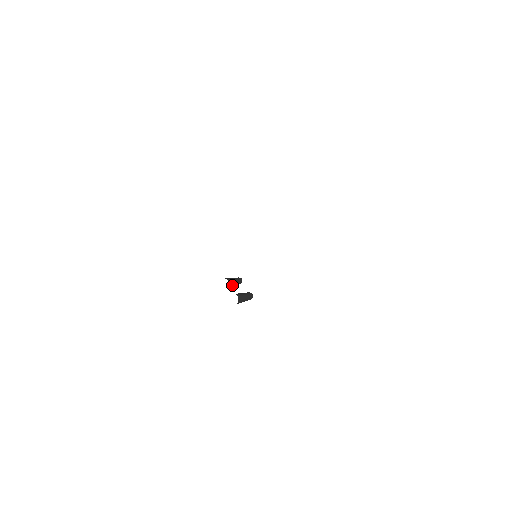
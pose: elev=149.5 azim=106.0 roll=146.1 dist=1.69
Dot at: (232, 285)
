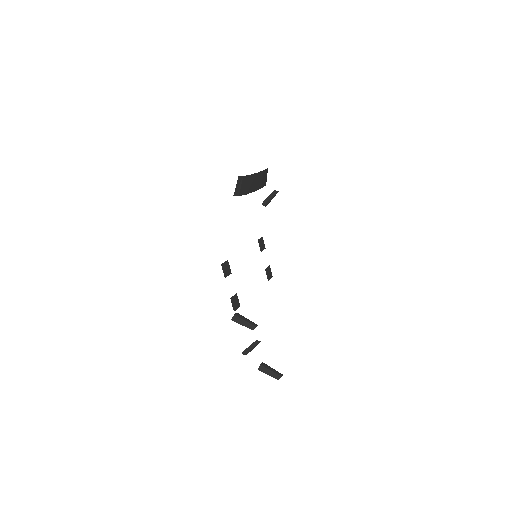
Dot at: (266, 370)
